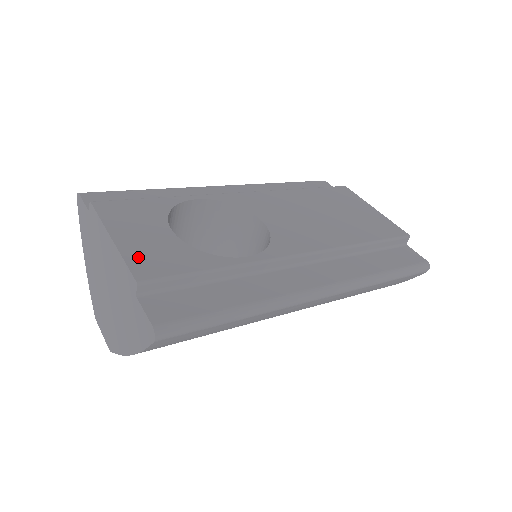
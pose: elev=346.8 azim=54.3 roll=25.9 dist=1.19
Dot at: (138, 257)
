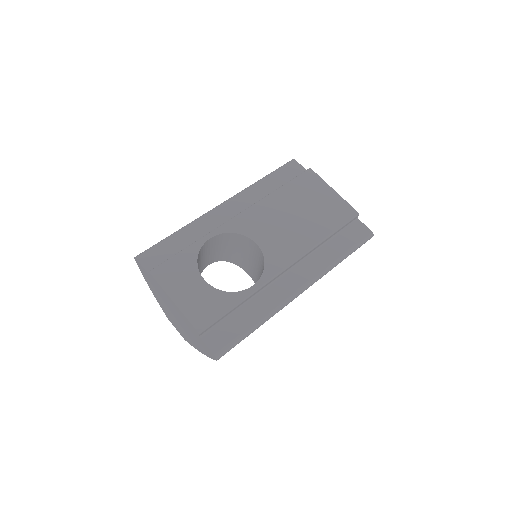
Dot at: (193, 312)
